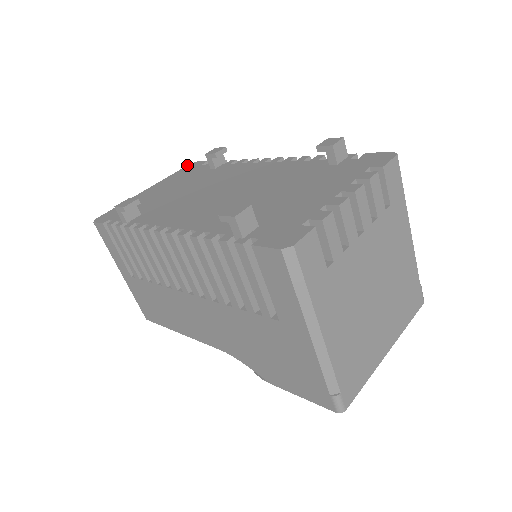
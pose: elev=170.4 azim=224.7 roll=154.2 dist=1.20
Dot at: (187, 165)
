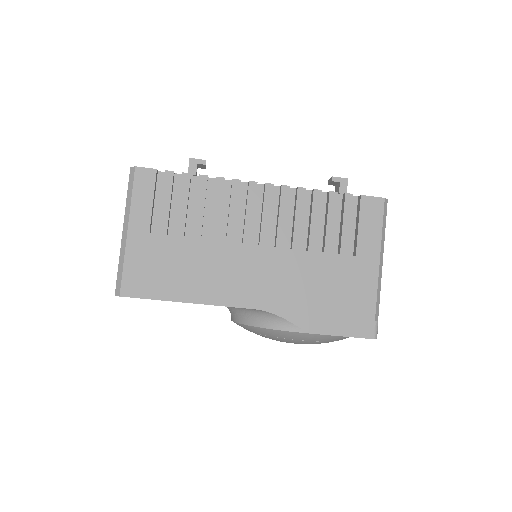
Dot at: occluded
